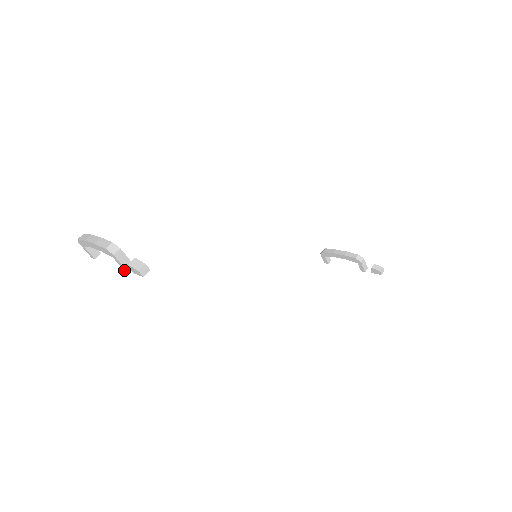
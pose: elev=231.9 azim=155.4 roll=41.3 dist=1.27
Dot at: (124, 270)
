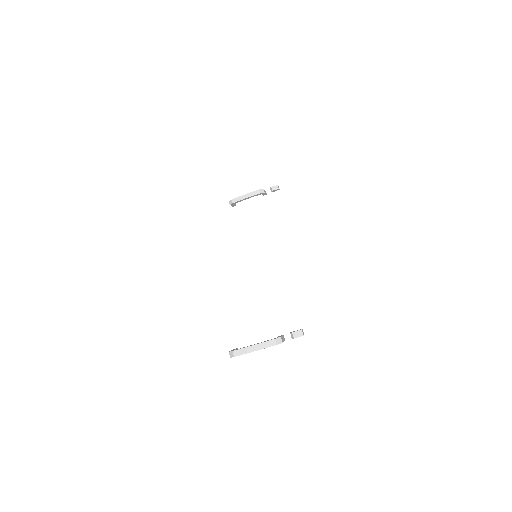
Dot at: occluded
